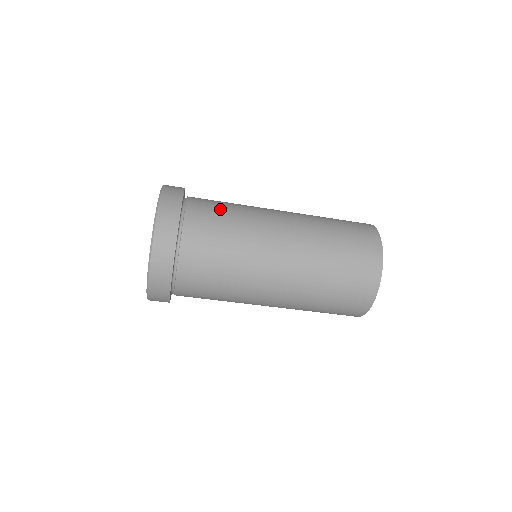
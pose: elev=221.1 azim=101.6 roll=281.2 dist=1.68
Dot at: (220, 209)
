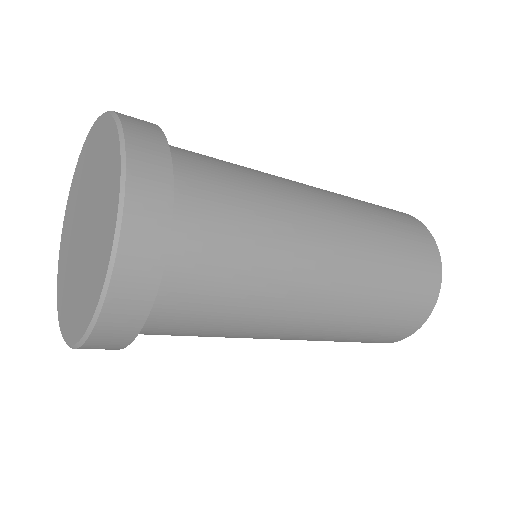
Dot at: (220, 301)
